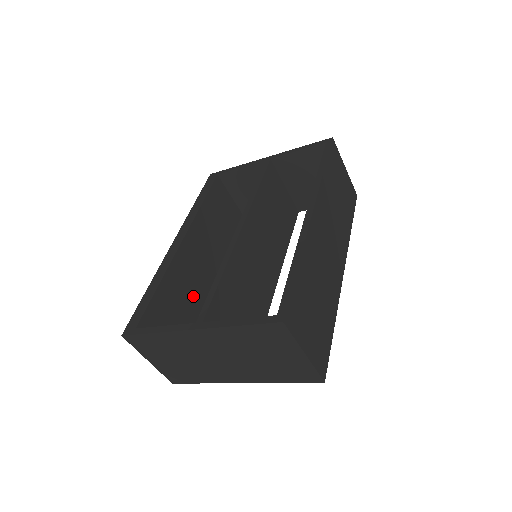
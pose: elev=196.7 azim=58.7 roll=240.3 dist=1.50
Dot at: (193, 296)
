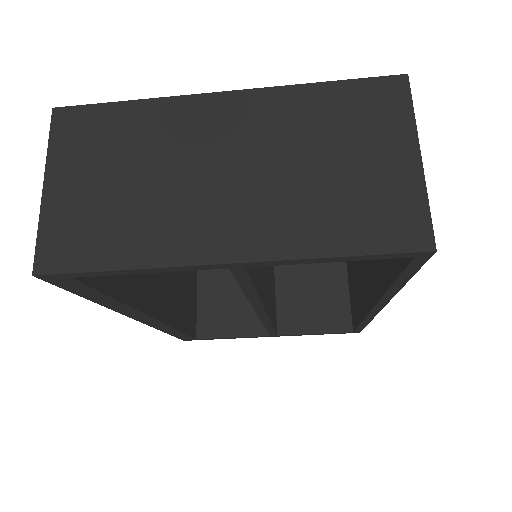
Dot at: occluded
